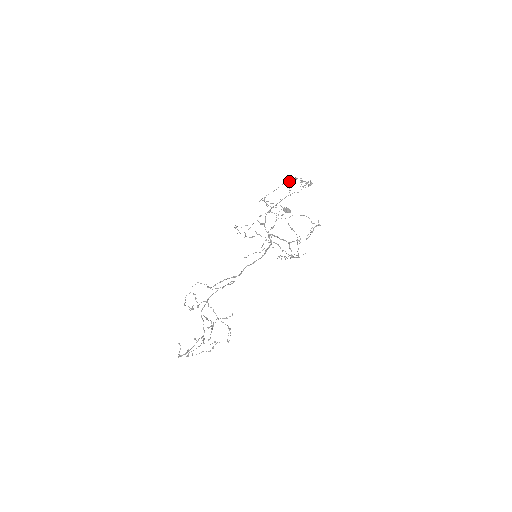
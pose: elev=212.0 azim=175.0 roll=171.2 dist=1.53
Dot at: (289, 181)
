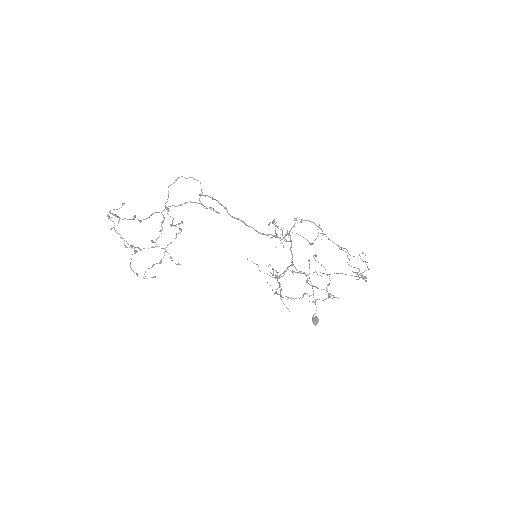
Dot at: occluded
